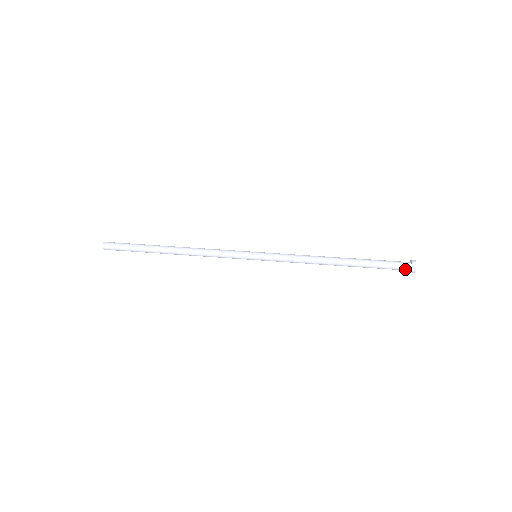
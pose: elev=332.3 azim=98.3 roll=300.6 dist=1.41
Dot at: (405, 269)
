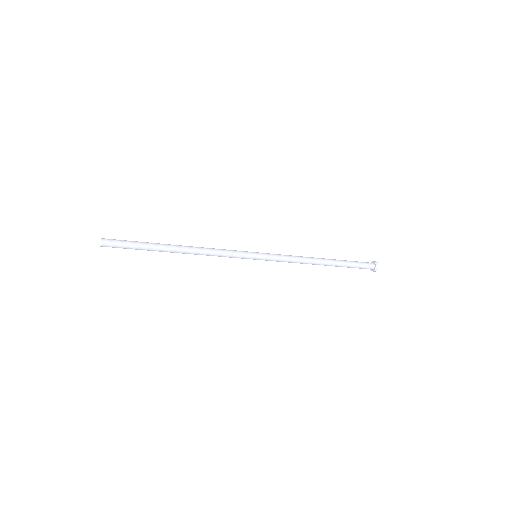
Dot at: (370, 267)
